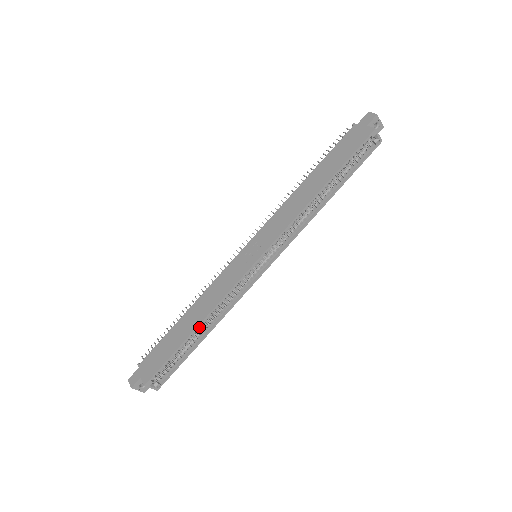
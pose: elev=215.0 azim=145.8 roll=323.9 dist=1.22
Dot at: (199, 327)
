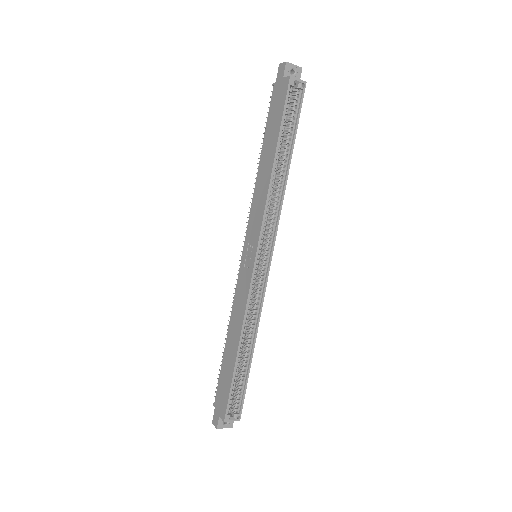
Dot at: (241, 347)
